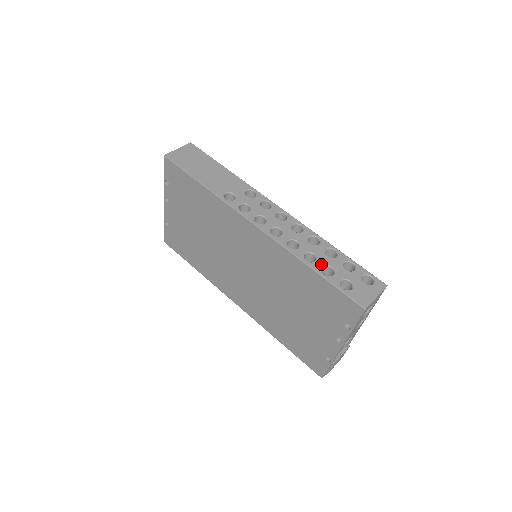
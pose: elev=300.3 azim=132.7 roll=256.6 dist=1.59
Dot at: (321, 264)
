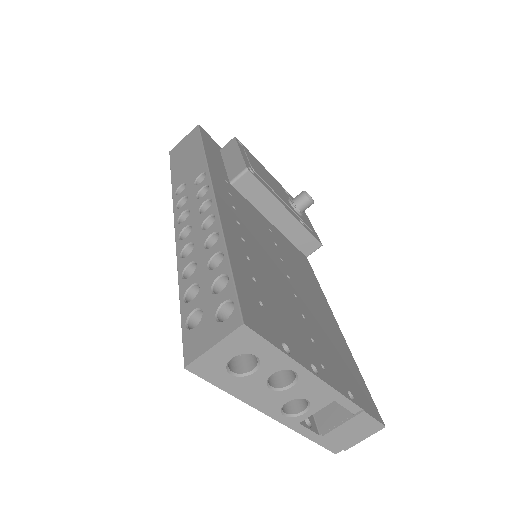
Dot at: (191, 281)
